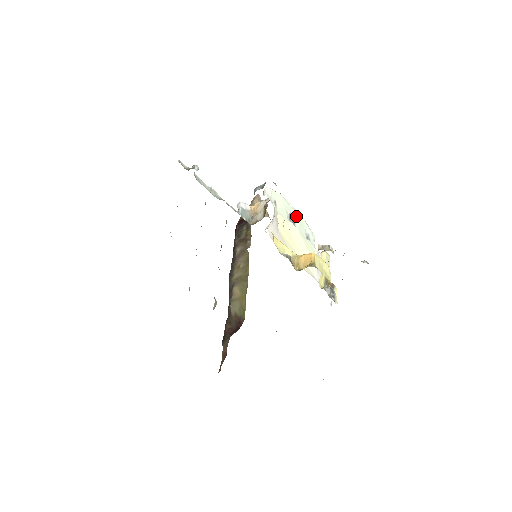
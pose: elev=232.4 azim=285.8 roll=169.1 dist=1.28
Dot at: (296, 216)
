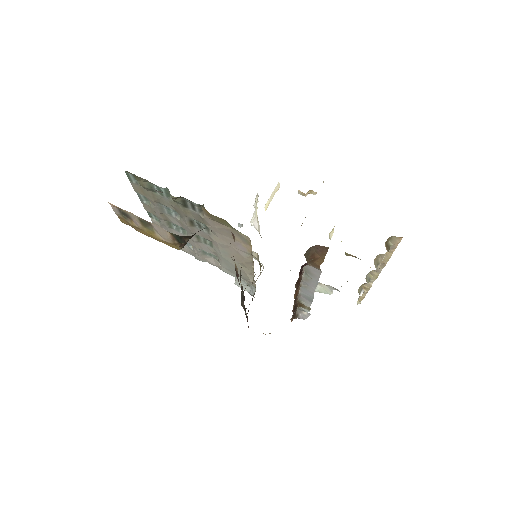
Dot at: occluded
